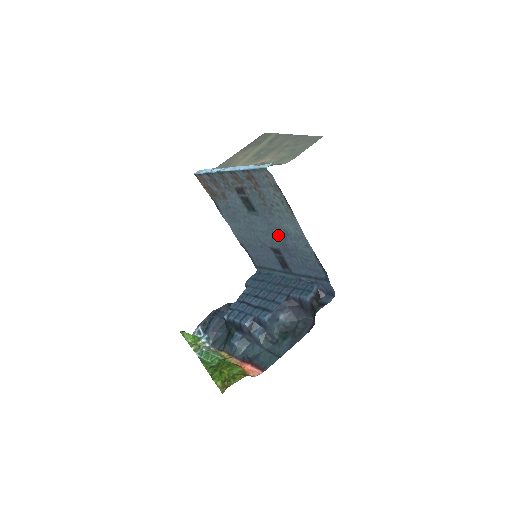
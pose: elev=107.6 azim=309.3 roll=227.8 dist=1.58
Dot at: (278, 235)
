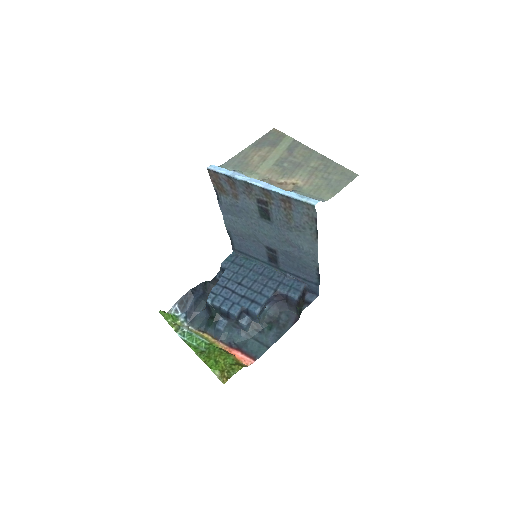
Dot at: (285, 244)
